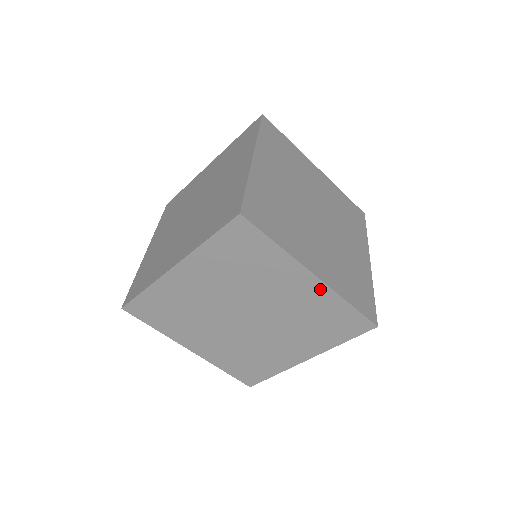
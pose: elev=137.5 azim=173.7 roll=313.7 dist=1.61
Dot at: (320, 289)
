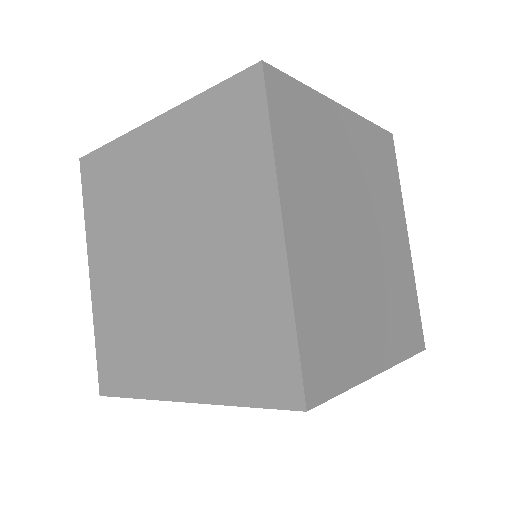
Dot at: (408, 258)
